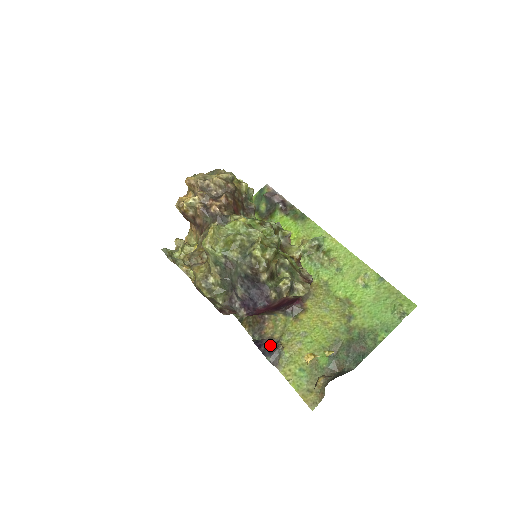
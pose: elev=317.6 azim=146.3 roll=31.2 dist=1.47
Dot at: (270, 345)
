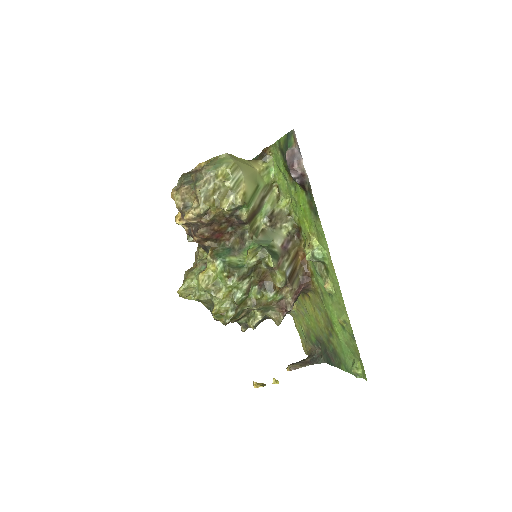
Dot at: occluded
